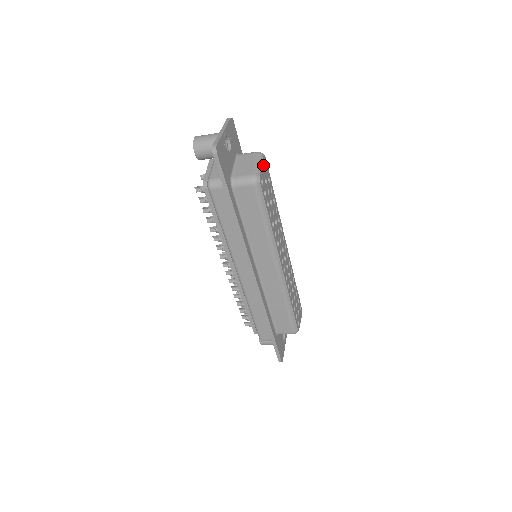
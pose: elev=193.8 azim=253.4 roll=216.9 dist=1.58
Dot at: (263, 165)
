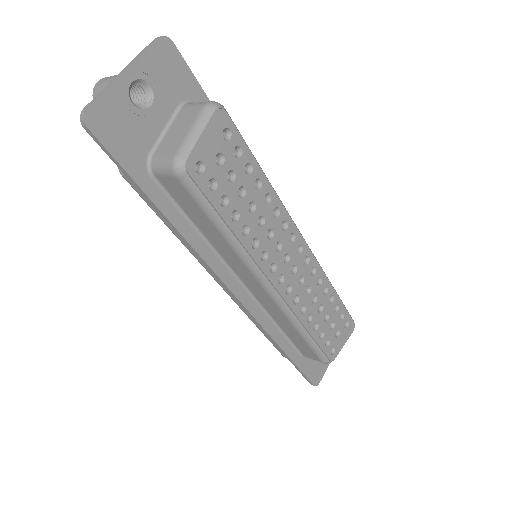
Dot at: (211, 131)
